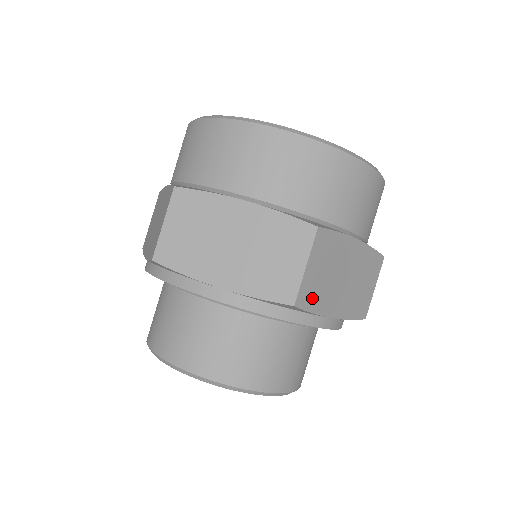
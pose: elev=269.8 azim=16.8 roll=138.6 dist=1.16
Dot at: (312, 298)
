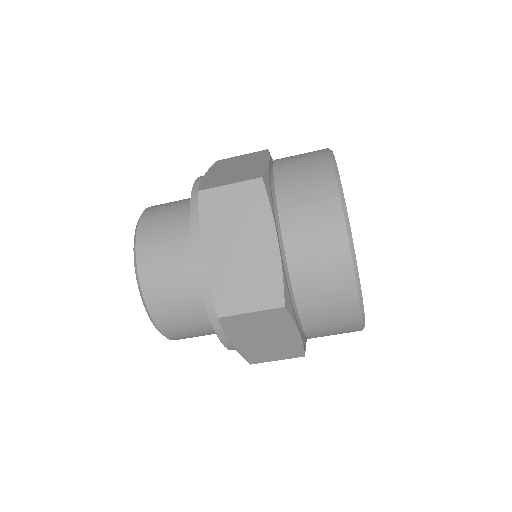
Dot at: (233, 326)
